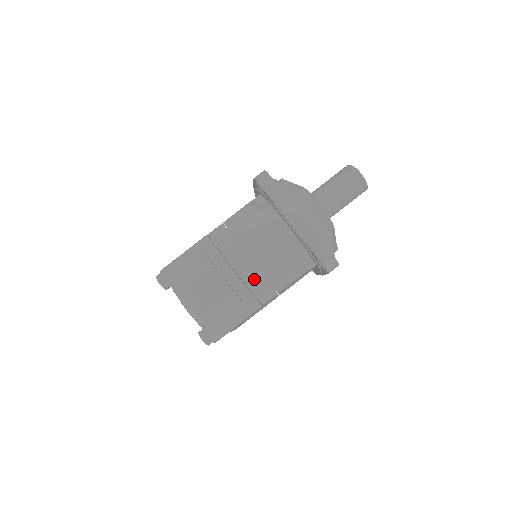
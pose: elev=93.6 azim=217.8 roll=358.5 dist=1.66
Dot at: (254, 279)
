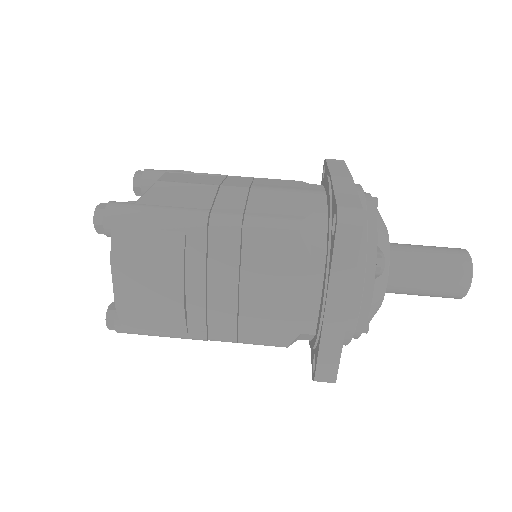
Dot at: (223, 316)
